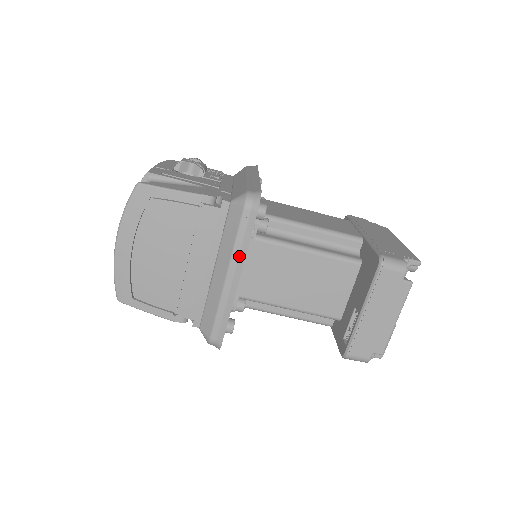
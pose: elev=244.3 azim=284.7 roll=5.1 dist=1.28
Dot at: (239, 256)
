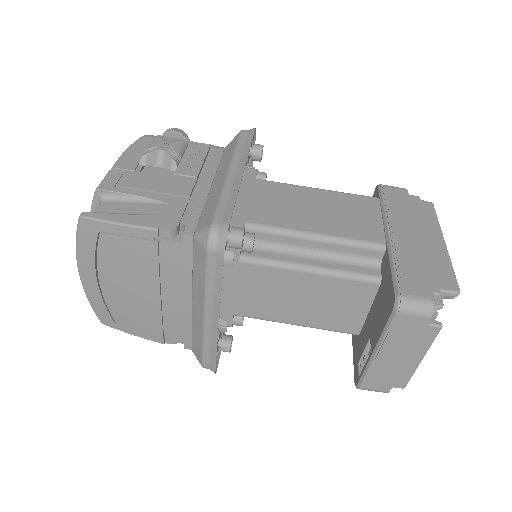
Dot at: (213, 298)
